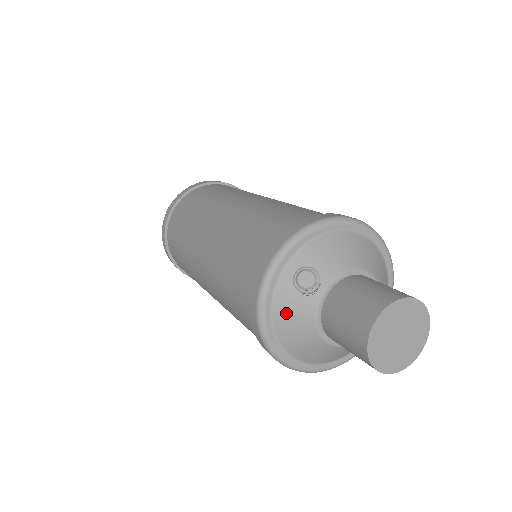
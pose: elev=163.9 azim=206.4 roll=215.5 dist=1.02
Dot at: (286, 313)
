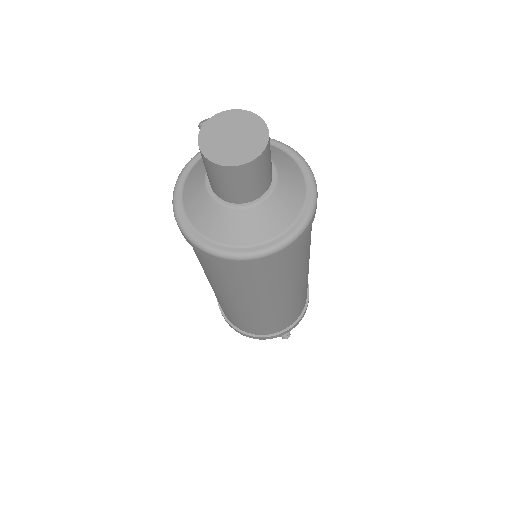
Dot at: (195, 171)
